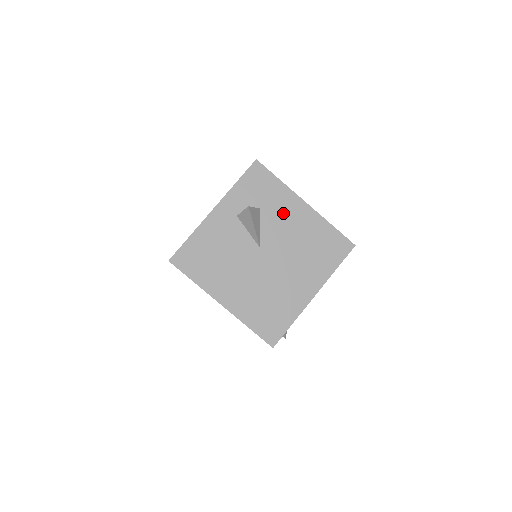
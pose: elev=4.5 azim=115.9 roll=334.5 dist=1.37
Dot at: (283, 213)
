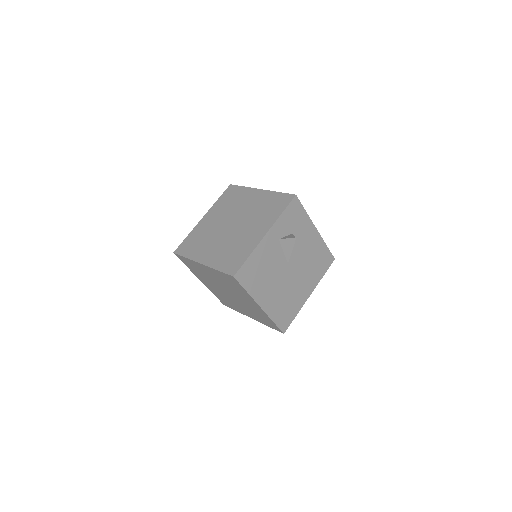
Dot at: (304, 237)
